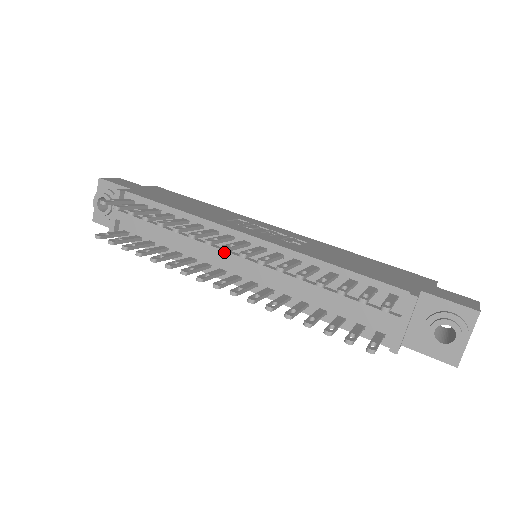
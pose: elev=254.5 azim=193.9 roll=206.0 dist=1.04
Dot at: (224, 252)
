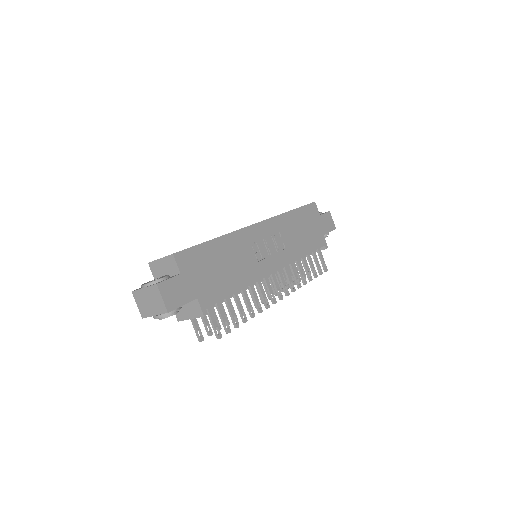
Dot at: occluded
